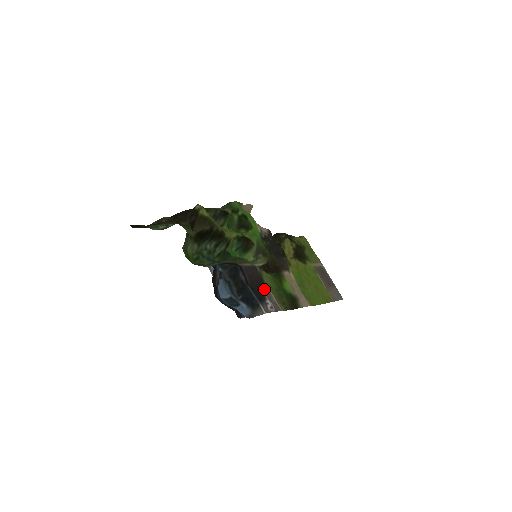
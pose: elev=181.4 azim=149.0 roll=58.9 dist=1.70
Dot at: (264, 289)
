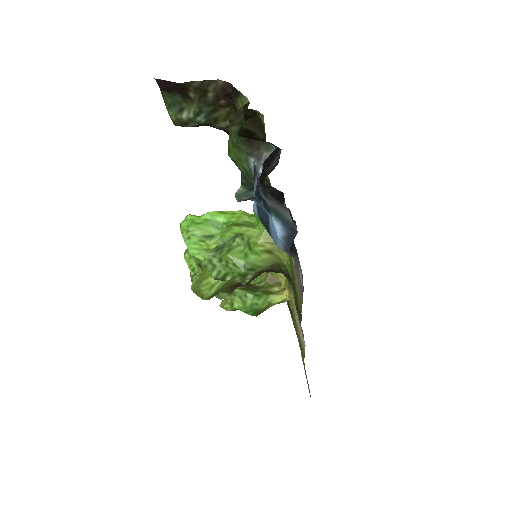
Dot at: occluded
